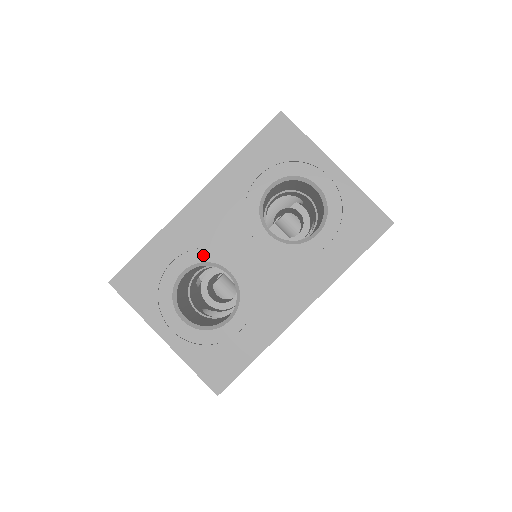
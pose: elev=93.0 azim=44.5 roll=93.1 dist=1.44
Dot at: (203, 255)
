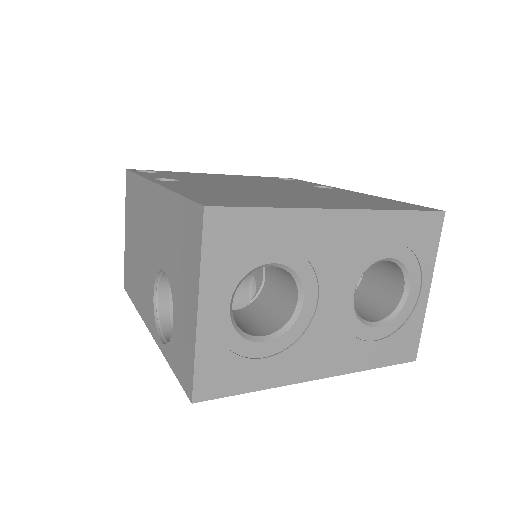
Dot at: (300, 265)
